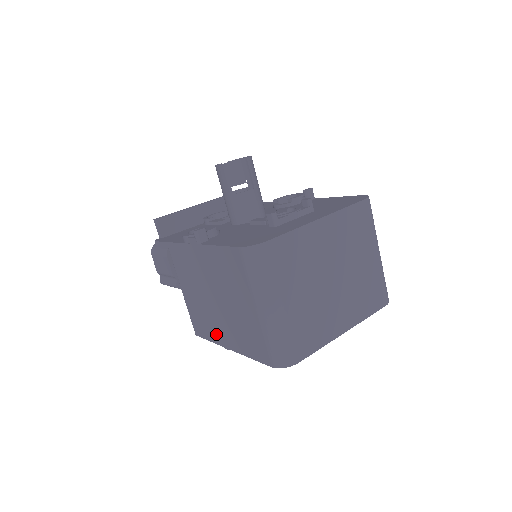
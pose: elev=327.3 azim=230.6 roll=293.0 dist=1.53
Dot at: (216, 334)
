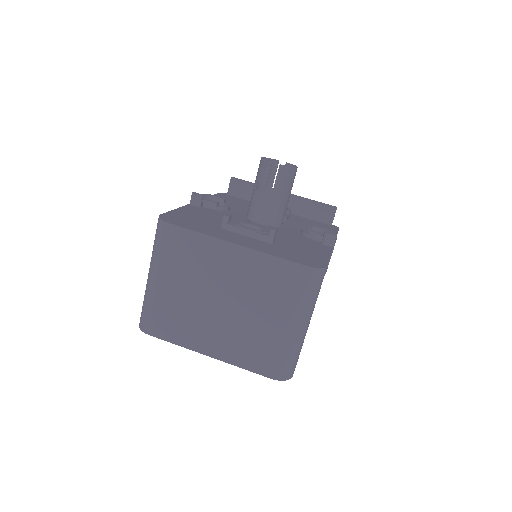
Dot at: occluded
